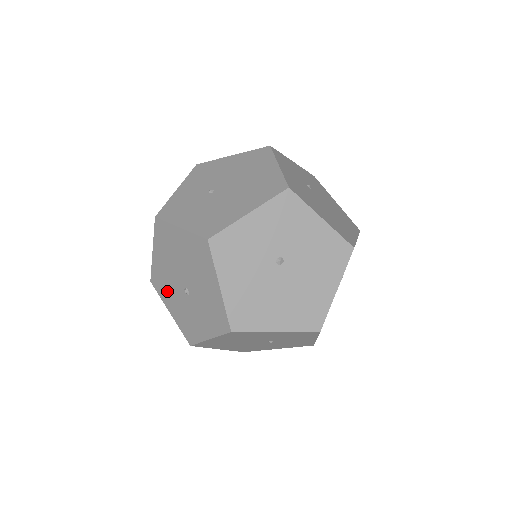
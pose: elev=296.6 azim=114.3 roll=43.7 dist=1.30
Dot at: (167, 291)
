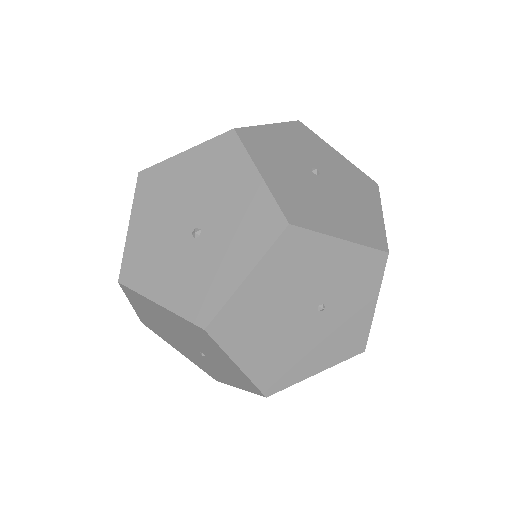
Dot at: (154, 268)
